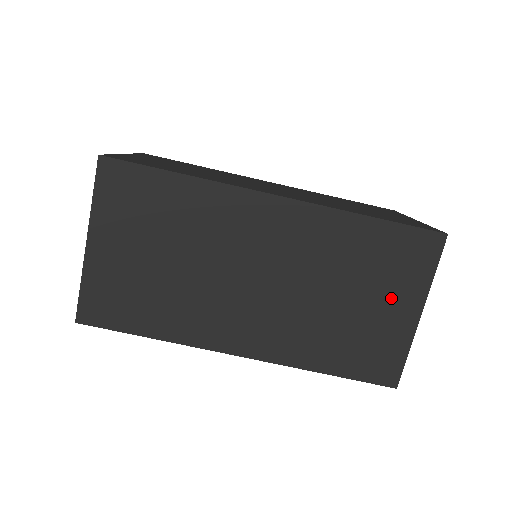
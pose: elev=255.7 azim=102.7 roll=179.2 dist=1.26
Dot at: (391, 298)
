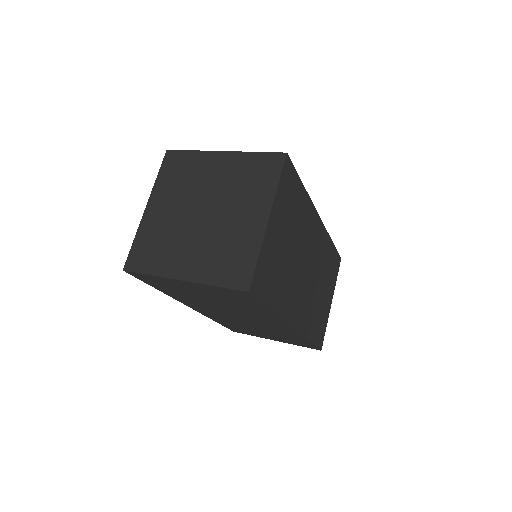
Dot at: (275, 338)
